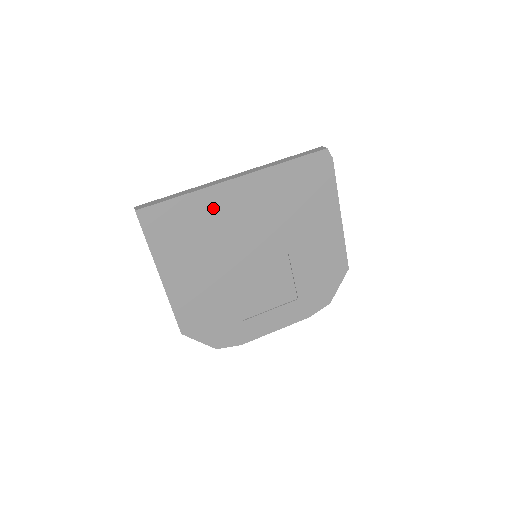
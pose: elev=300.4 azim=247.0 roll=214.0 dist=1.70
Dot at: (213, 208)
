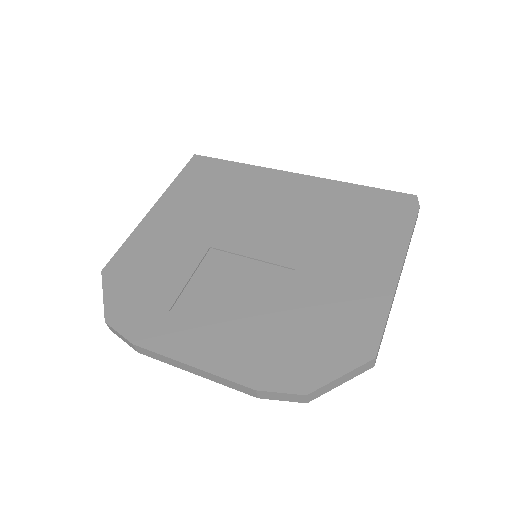
Dot at: (254, 183)
